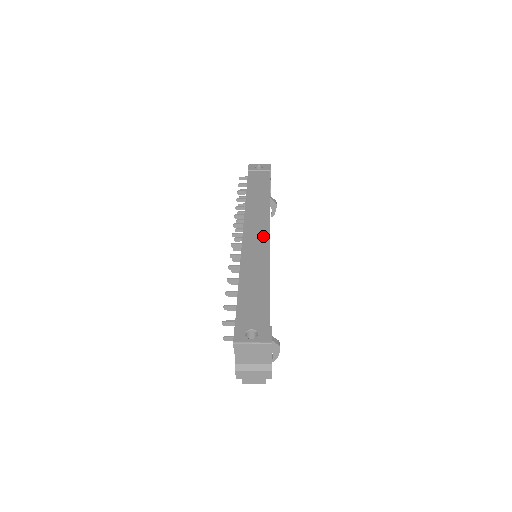
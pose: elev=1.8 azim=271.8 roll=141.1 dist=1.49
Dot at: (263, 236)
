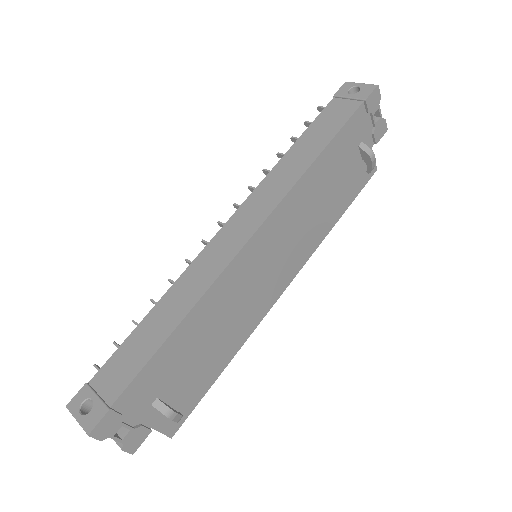
Dot at: (236, 243)
